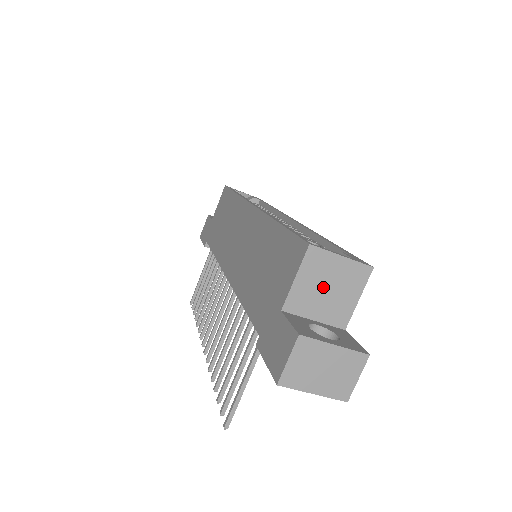
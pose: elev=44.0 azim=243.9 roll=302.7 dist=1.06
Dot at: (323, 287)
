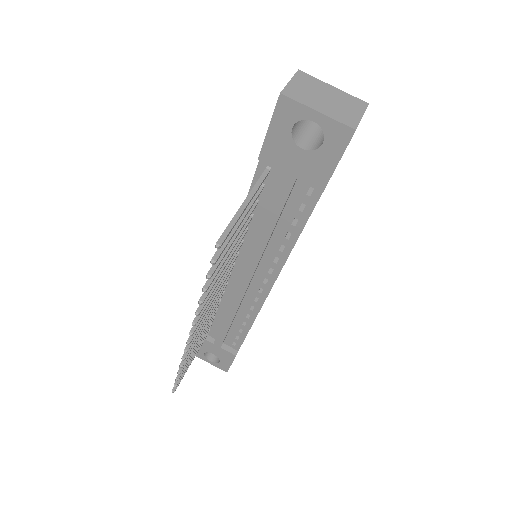
Dot at: occluded
